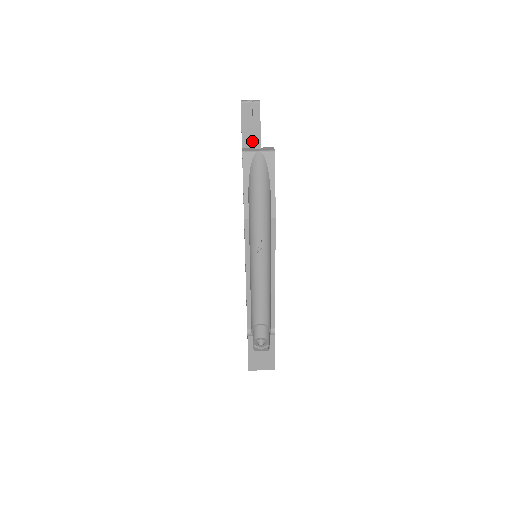
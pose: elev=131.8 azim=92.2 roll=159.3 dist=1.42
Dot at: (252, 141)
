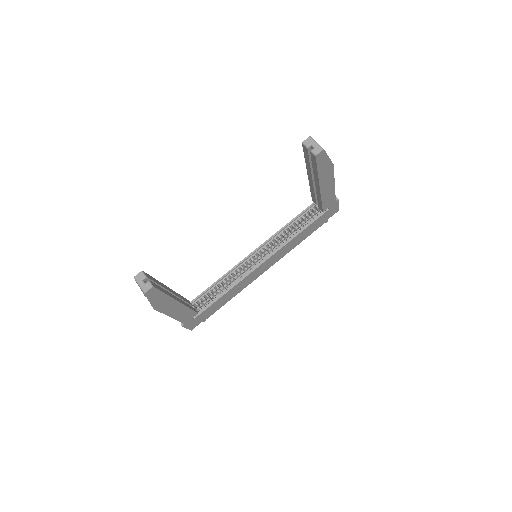
Dot at: occluded
